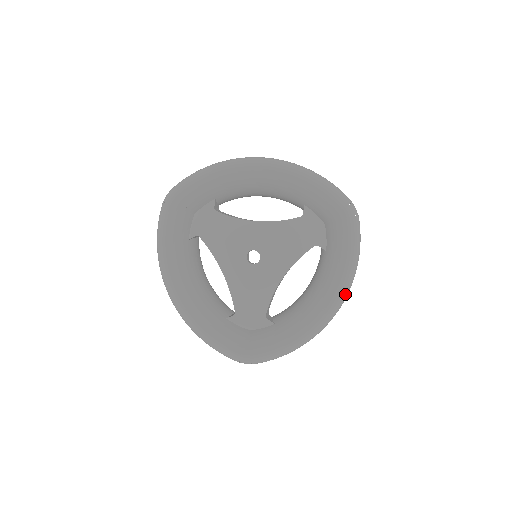
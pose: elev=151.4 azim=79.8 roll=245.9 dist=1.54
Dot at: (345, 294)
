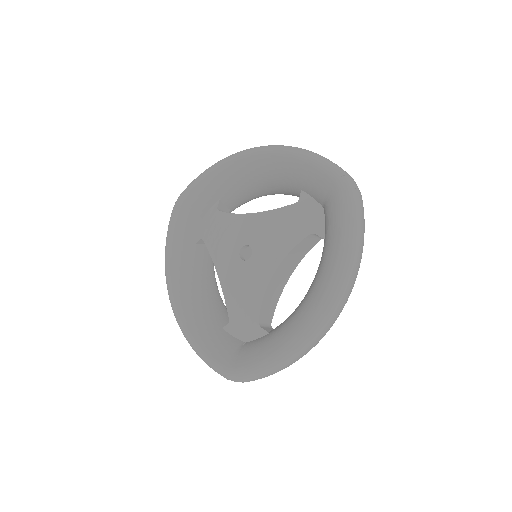
Dot at: (340, 287)
